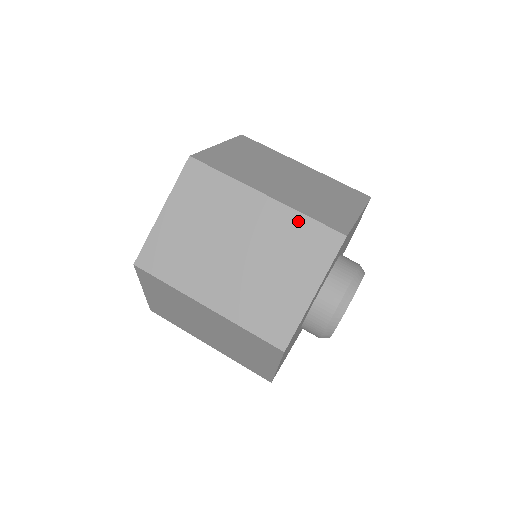
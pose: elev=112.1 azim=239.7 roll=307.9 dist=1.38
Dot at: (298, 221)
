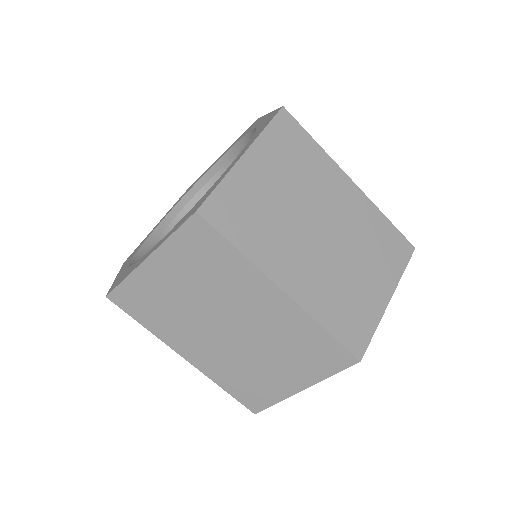
Dot at: (313, 330)
